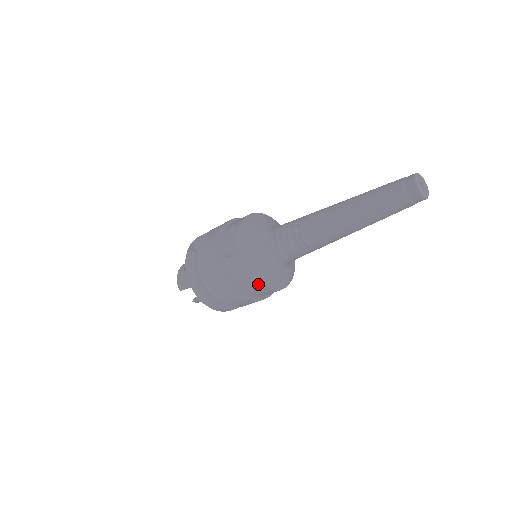
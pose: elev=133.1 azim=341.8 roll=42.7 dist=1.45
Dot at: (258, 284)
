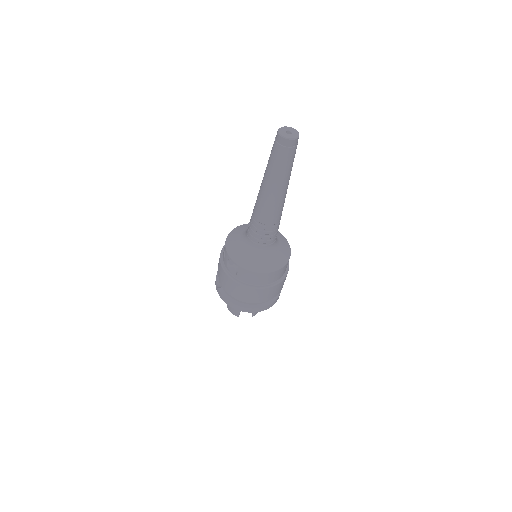
Dot at: (268, 273)
